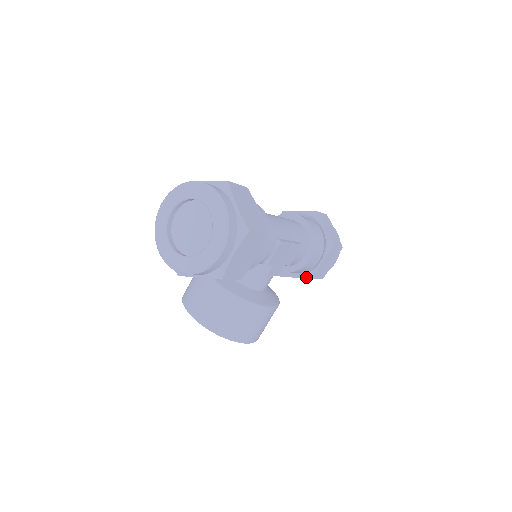
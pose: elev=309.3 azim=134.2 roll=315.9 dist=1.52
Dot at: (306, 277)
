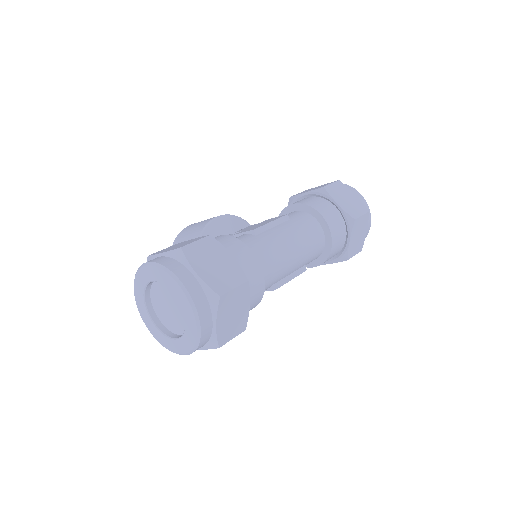
Dot at: occluded
